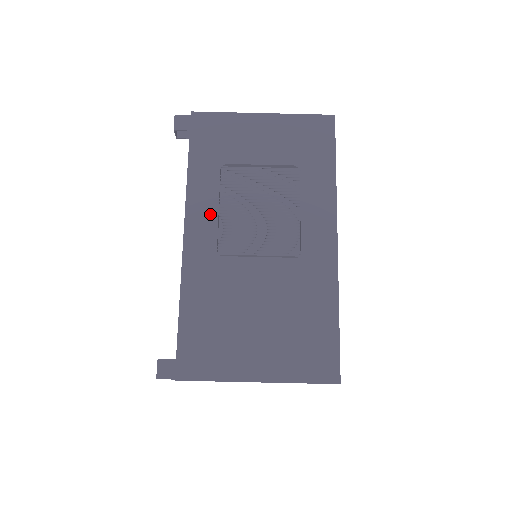
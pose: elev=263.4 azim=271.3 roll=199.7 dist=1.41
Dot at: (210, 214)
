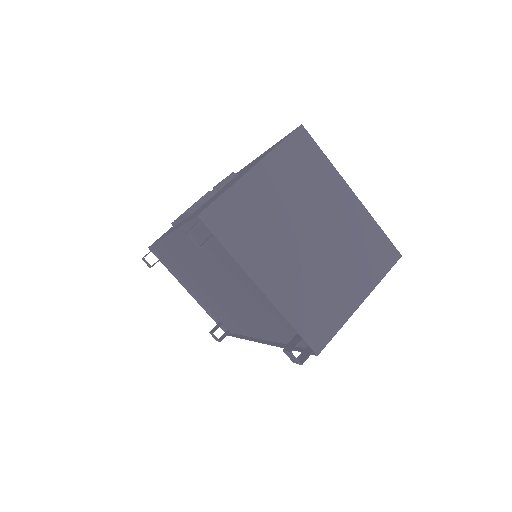
Dot at: (177, 225)
